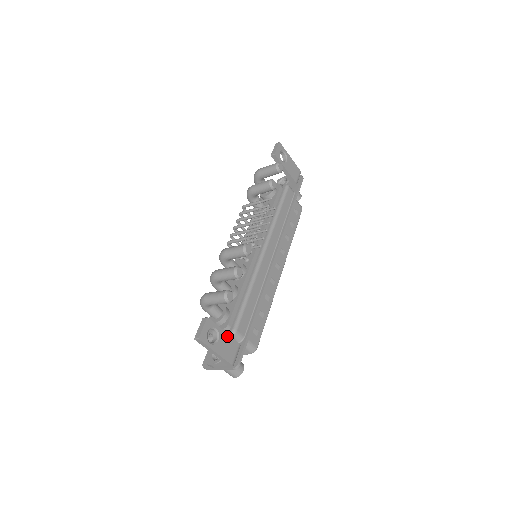
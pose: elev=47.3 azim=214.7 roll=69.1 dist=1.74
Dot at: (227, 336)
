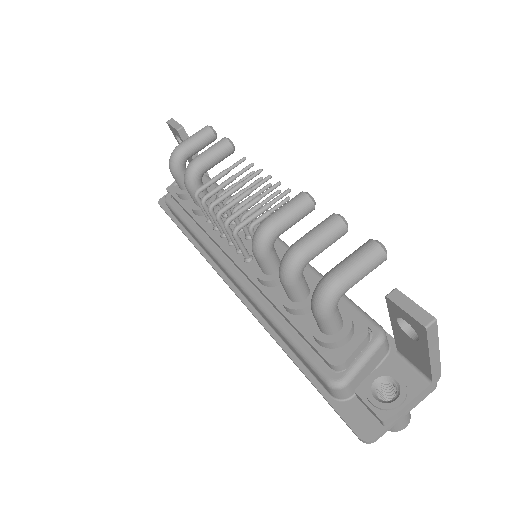
Dot at: occluded
